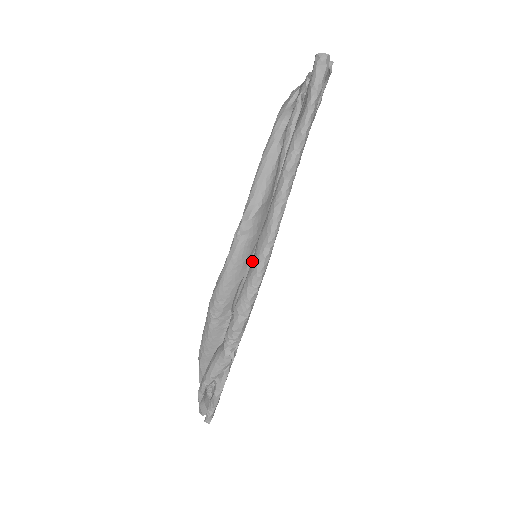
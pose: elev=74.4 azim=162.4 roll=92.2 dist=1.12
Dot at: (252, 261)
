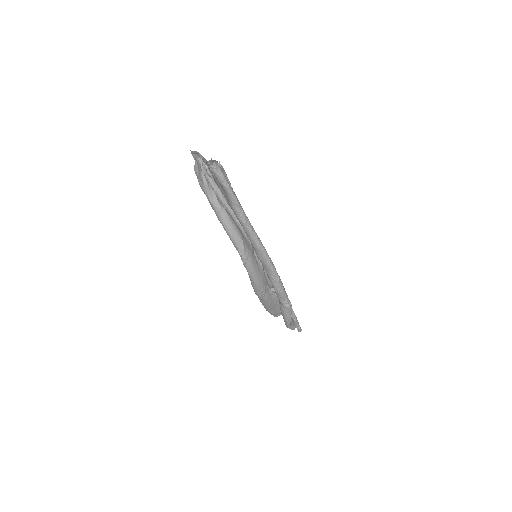
Dot at: (264, 267)
